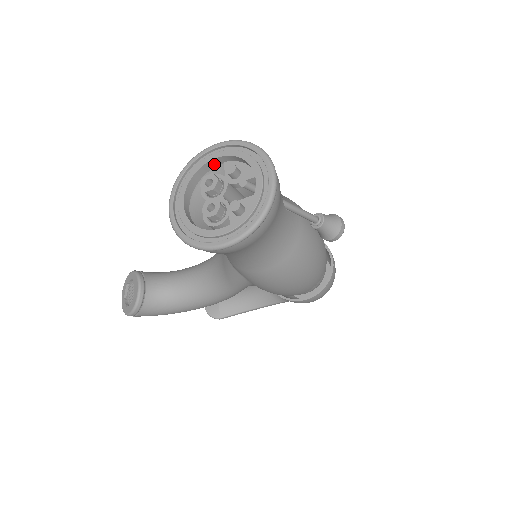
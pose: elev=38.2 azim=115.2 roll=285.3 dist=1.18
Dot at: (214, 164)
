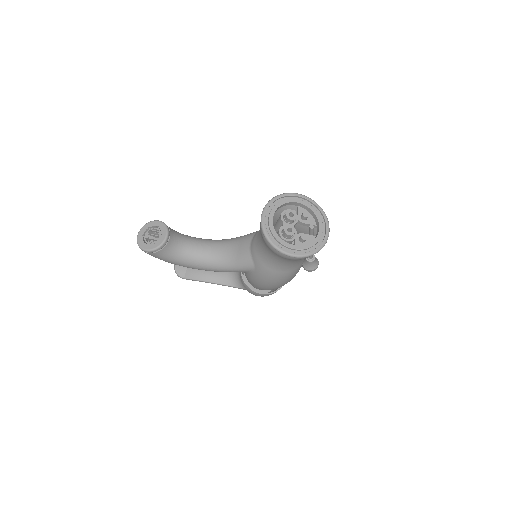
Dot at: (294, 204)
